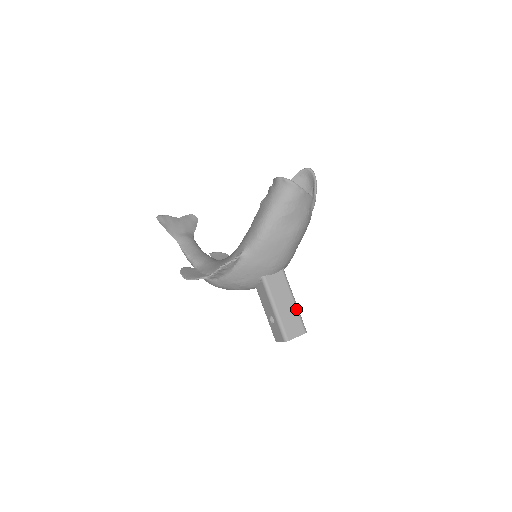
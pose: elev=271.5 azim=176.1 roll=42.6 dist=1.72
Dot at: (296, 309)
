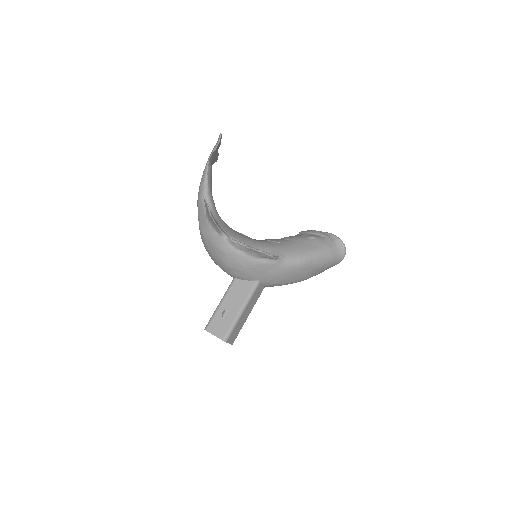
Dot at: occluded
